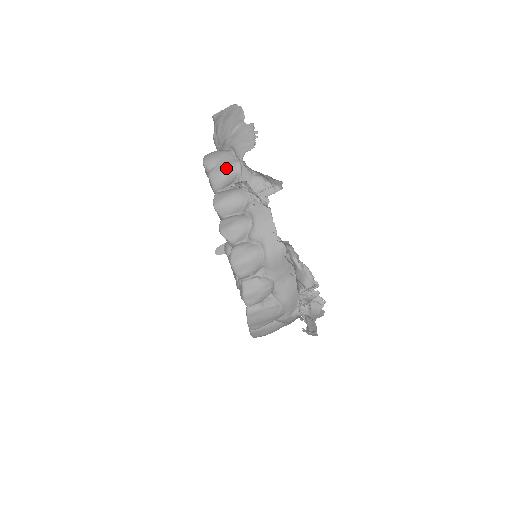
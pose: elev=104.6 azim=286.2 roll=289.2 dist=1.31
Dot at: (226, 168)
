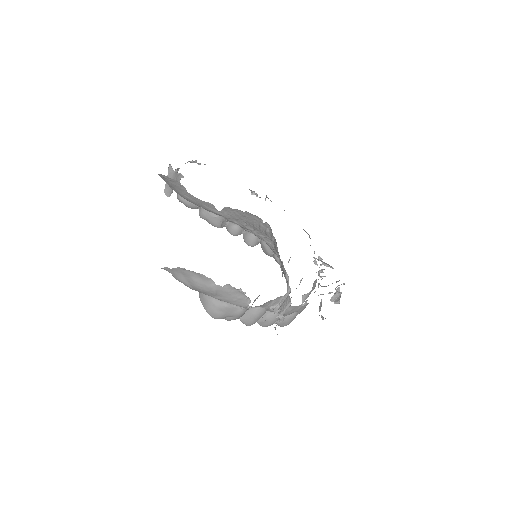
Dot at: (239, 316)
